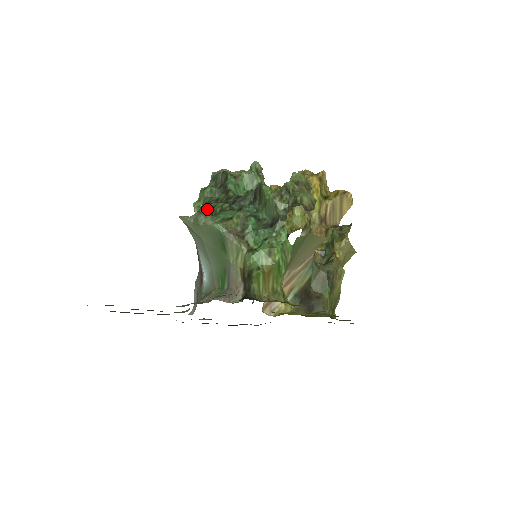
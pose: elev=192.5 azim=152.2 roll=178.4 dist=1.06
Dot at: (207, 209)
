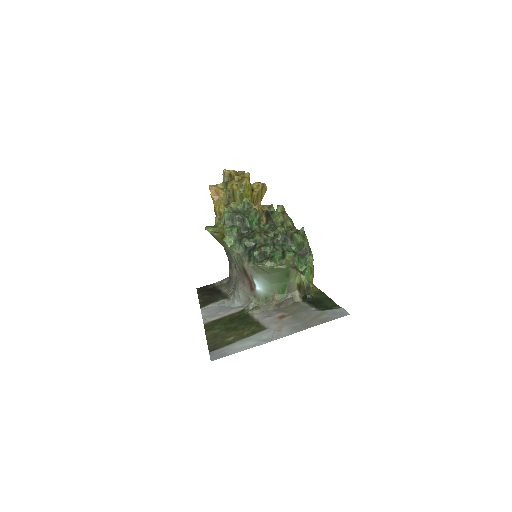
Dot at: (259, 252)
